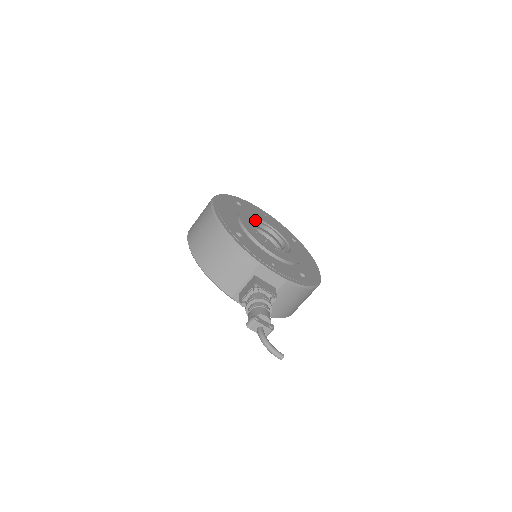
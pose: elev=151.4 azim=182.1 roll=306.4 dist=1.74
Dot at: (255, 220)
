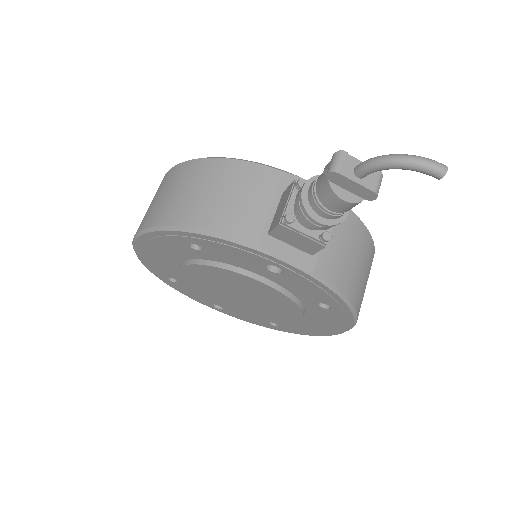
Dot at: occluded
